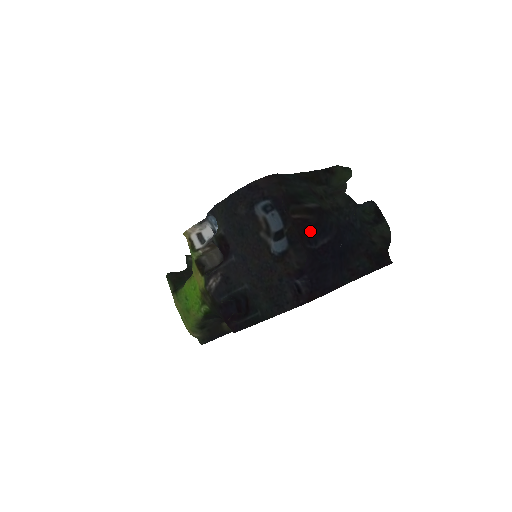
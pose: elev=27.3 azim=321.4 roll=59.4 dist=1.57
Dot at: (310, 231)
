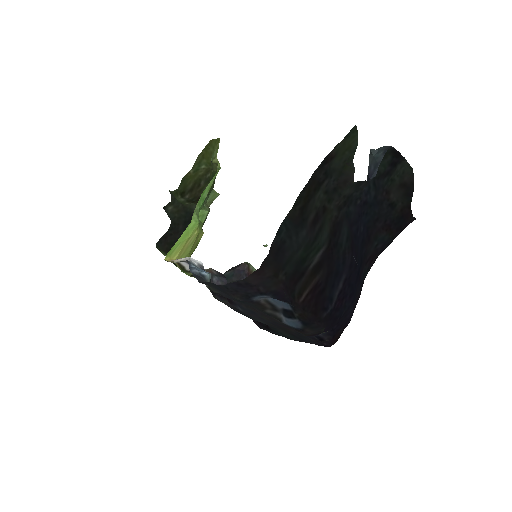
Dot at: (323, 294)
